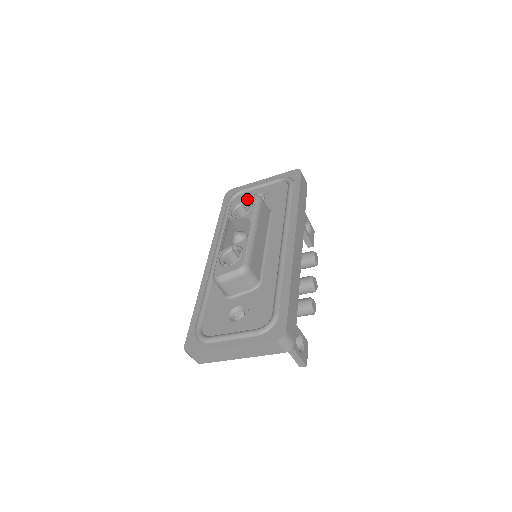
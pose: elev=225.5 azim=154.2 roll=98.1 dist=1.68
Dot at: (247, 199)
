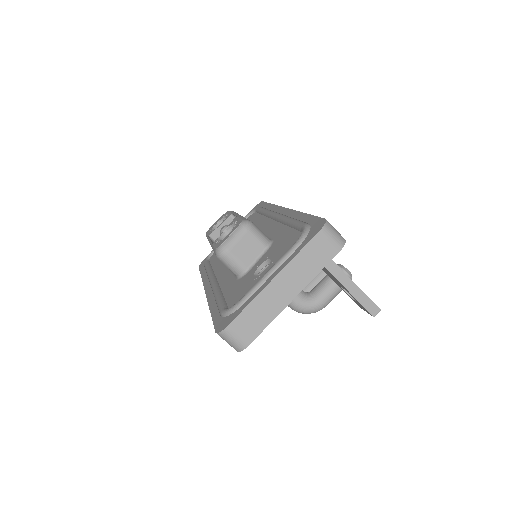
Dot at: (220, 218)
